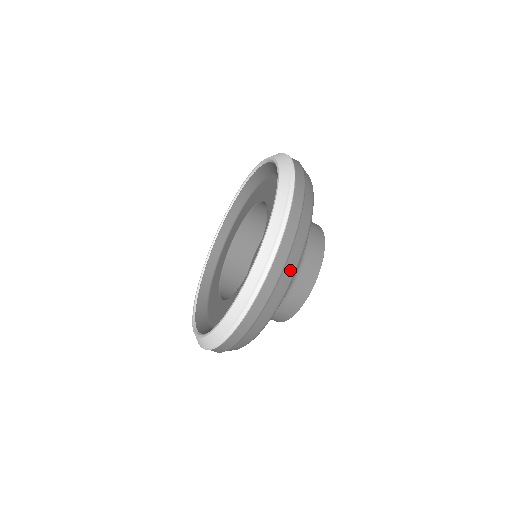
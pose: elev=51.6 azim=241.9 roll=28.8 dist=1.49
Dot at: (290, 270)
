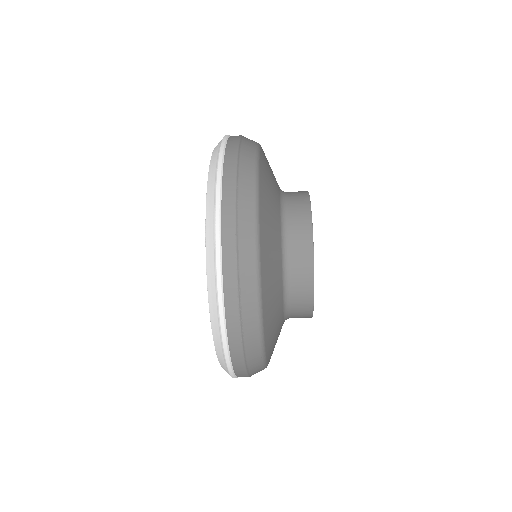
Dot at: (250, 295)
